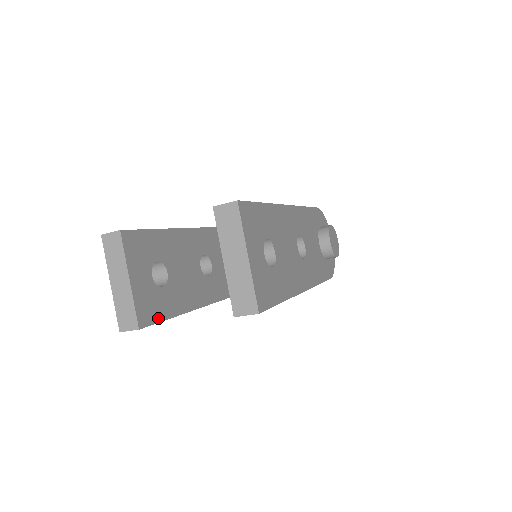
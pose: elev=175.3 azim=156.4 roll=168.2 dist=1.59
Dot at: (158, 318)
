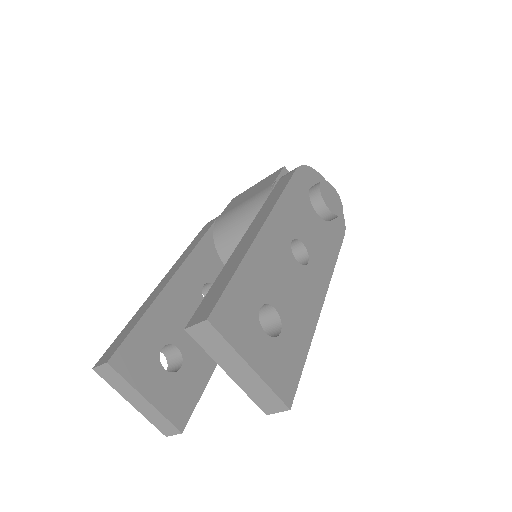
Dot at: (193, 401)
